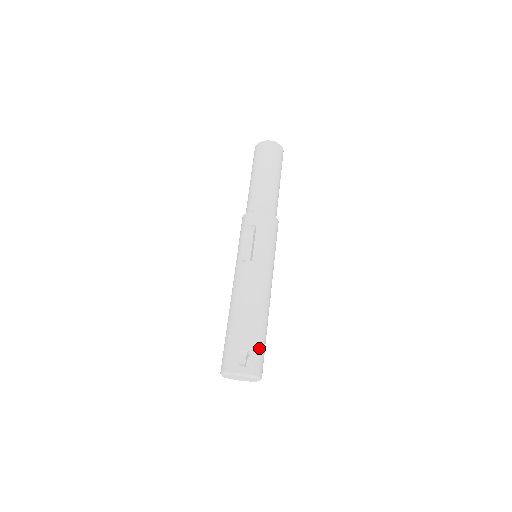
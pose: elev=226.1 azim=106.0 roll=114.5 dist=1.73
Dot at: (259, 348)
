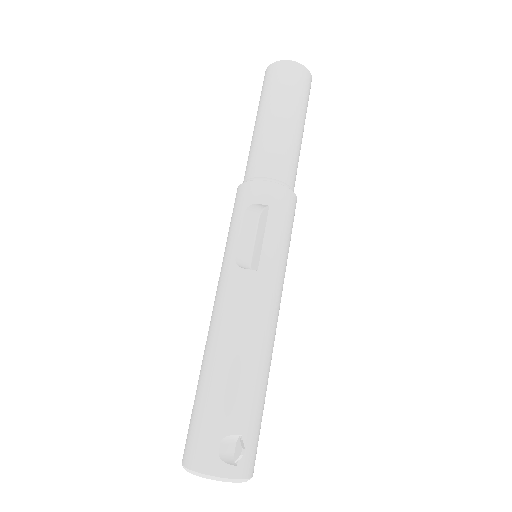
Dot at: (257, 427)
